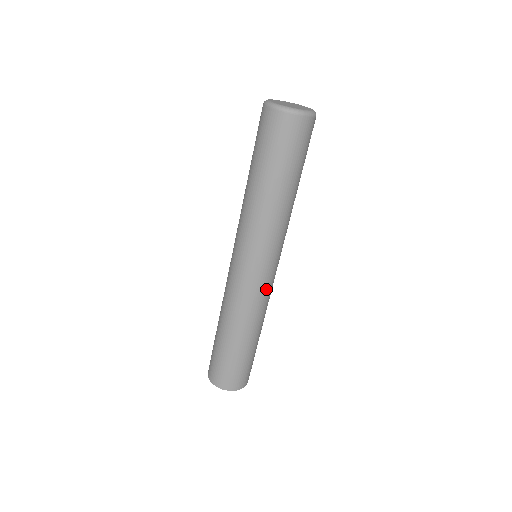
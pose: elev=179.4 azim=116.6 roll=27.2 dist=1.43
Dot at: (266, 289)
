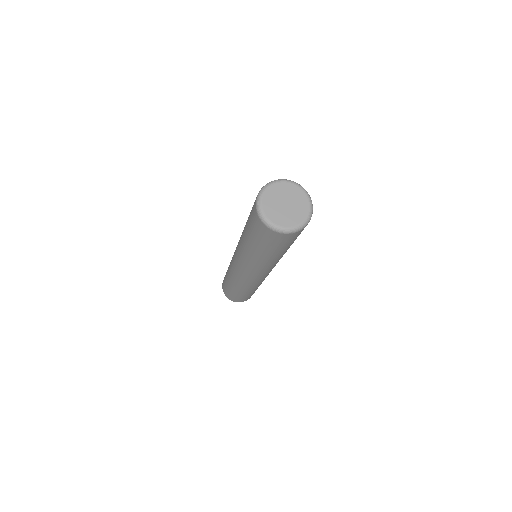
Dot at: (261, 280)
